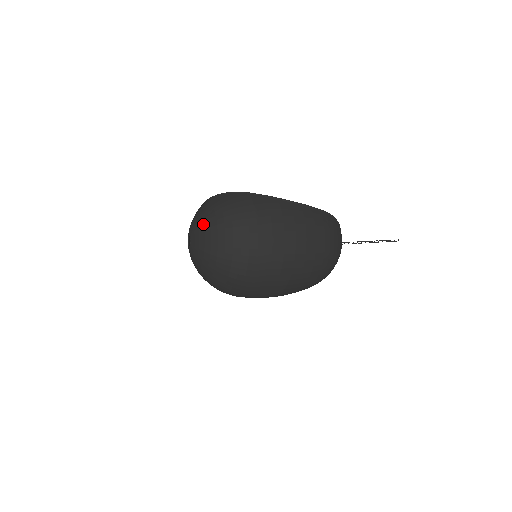
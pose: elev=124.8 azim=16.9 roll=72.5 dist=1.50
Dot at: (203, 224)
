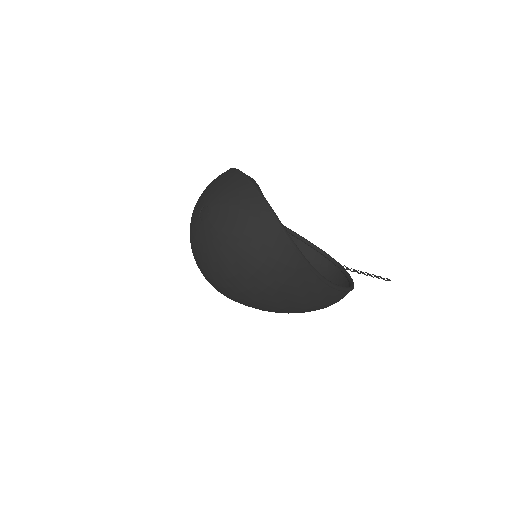
Dot at: (227, 239)
